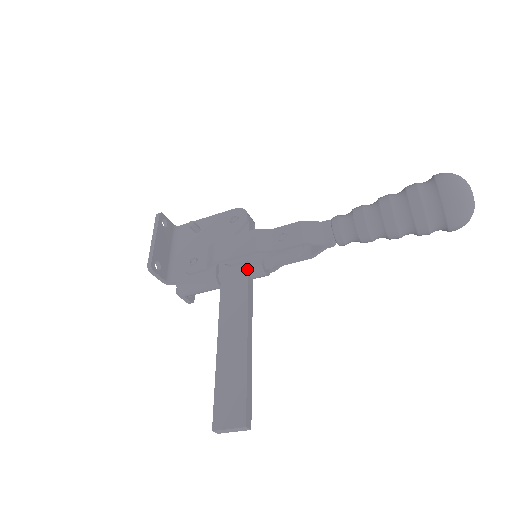
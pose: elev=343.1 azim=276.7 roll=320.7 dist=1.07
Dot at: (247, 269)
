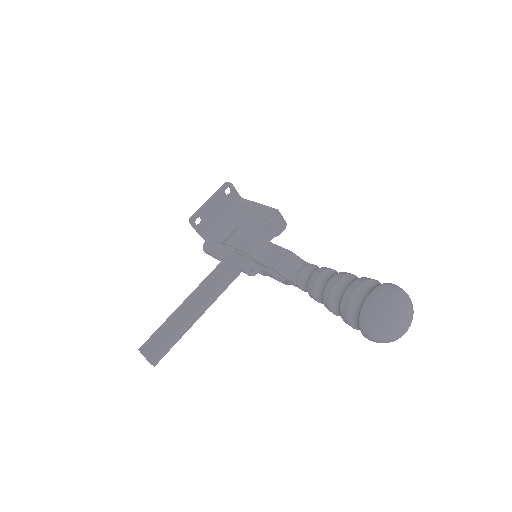
Dot at: (241, 262)
